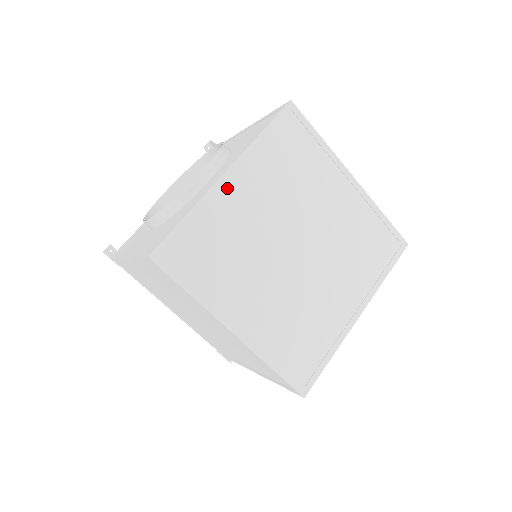
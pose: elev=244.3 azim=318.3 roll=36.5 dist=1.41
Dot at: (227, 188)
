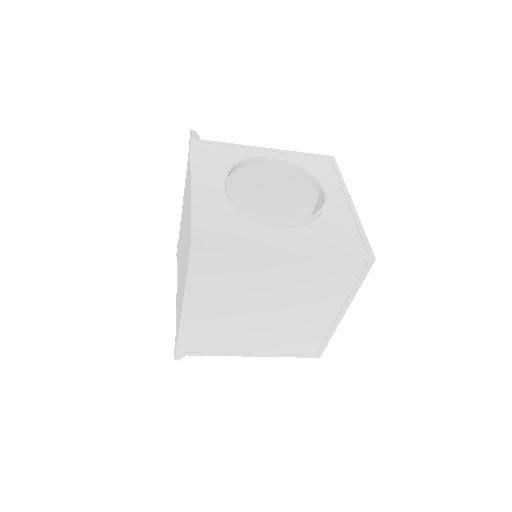
Dot at: occluded
